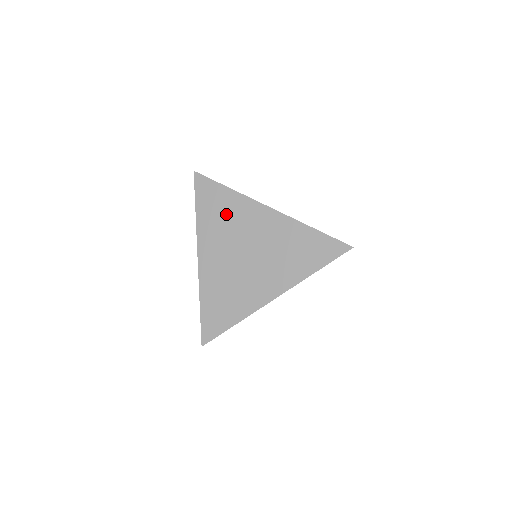
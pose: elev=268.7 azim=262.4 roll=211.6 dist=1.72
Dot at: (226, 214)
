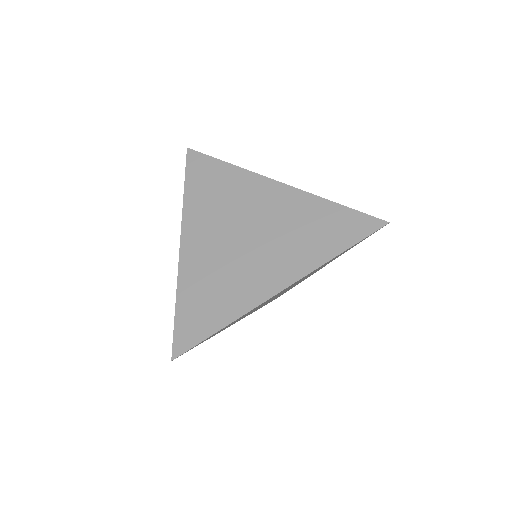
Dot at: (222, 191)
